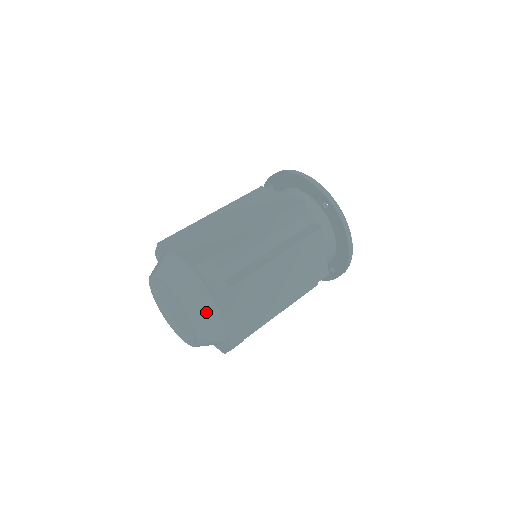
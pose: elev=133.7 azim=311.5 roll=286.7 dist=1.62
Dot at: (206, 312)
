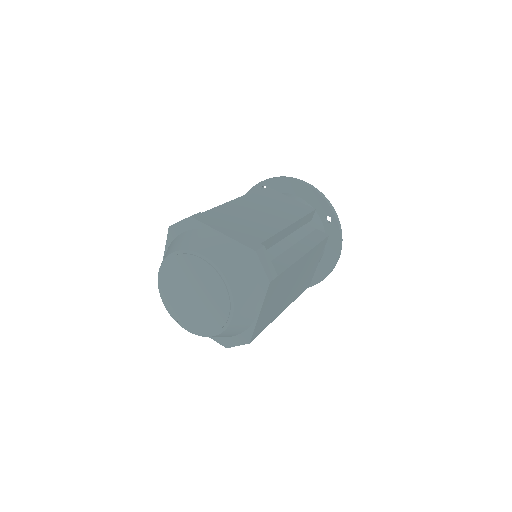
Dot at: (200, 238)
